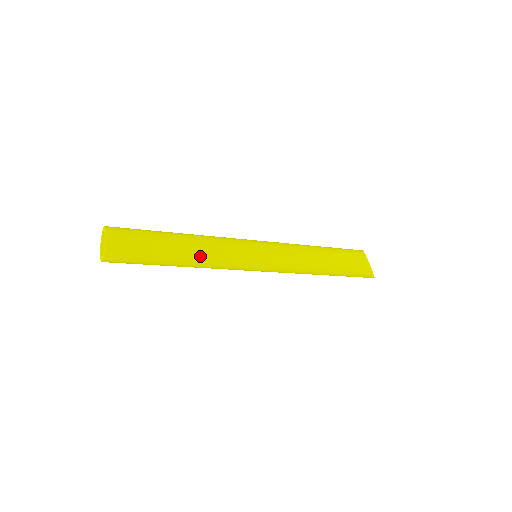
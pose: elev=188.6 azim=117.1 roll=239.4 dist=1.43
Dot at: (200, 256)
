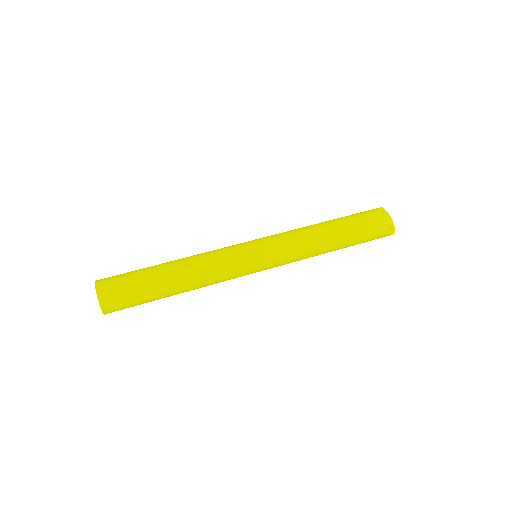
Dot at: (195, 284)
